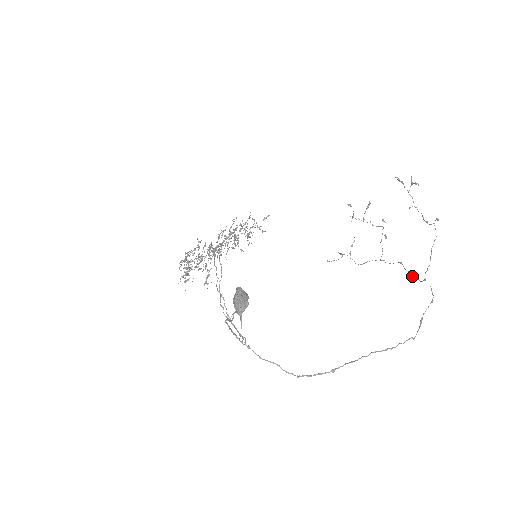
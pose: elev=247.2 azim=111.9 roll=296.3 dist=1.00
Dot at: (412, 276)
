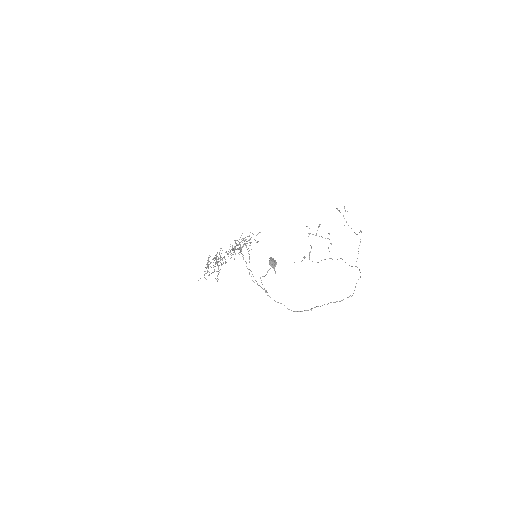
Dot at: occluded
